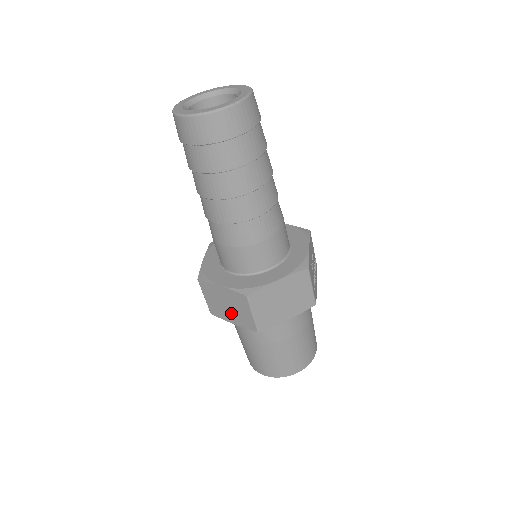
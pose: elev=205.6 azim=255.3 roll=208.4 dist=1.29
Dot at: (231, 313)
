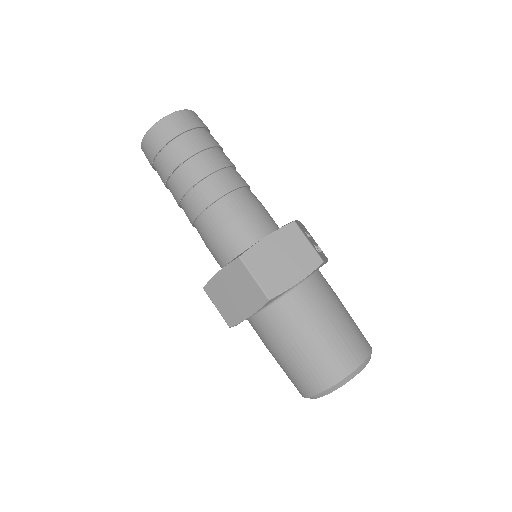
Dot at: (241, 301)
